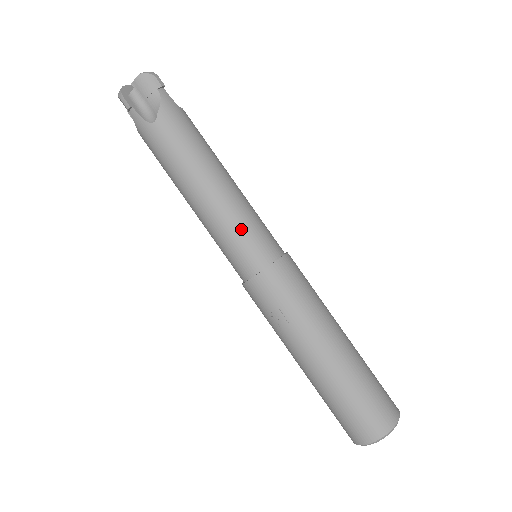
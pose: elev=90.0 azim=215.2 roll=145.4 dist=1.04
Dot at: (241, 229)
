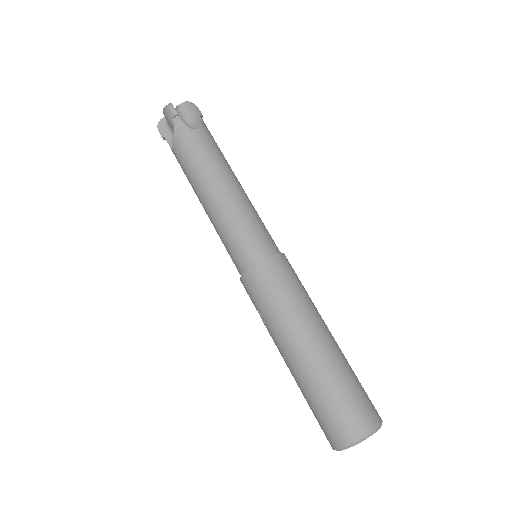
Dot at: (227, 237)
